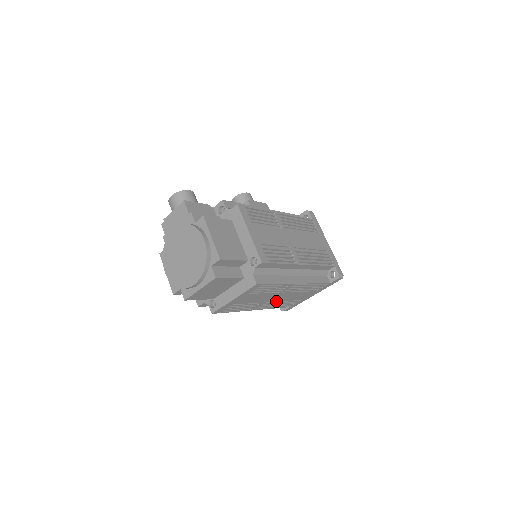
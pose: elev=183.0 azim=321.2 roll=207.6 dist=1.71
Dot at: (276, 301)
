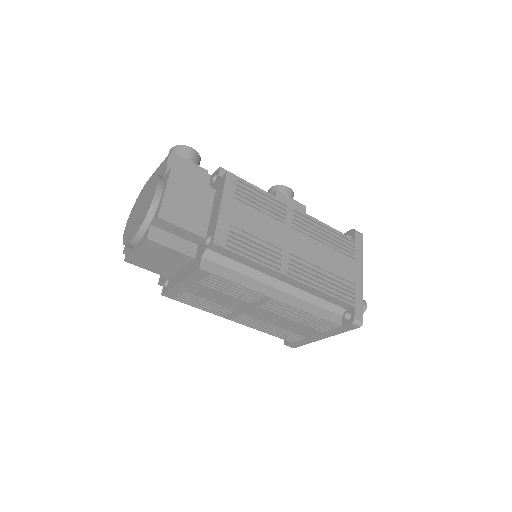
Dot at: (260, 320)
